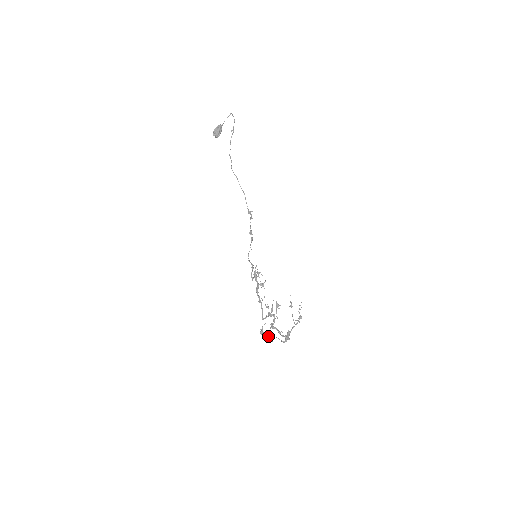
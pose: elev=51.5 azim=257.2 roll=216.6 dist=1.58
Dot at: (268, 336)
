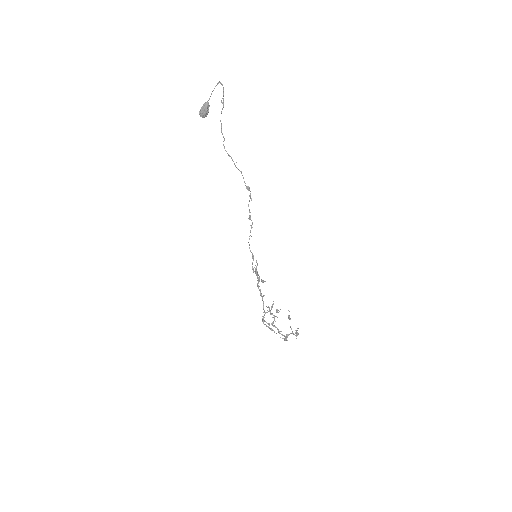
Dot at: (269, 328)
